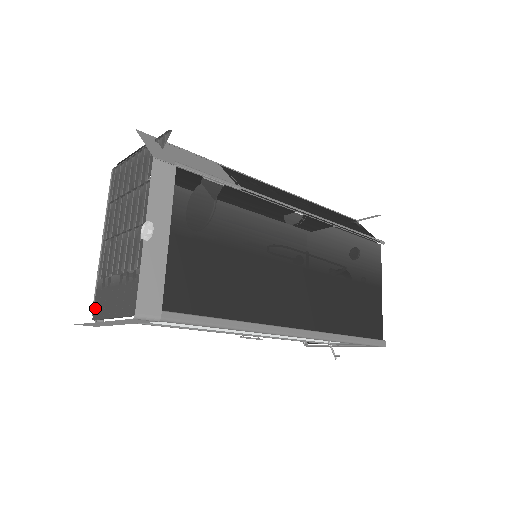
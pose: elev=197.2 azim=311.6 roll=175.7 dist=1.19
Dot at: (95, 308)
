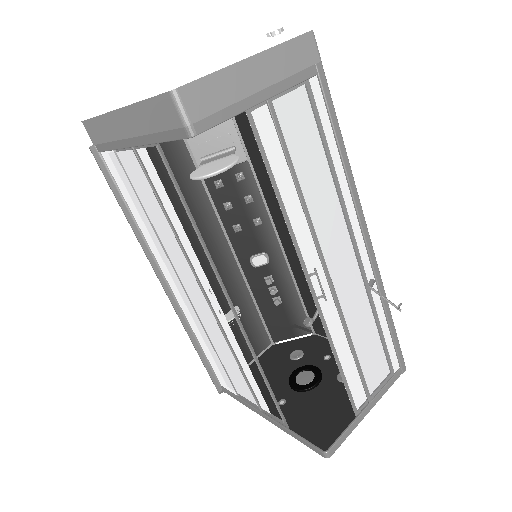
Dot at: occluded
